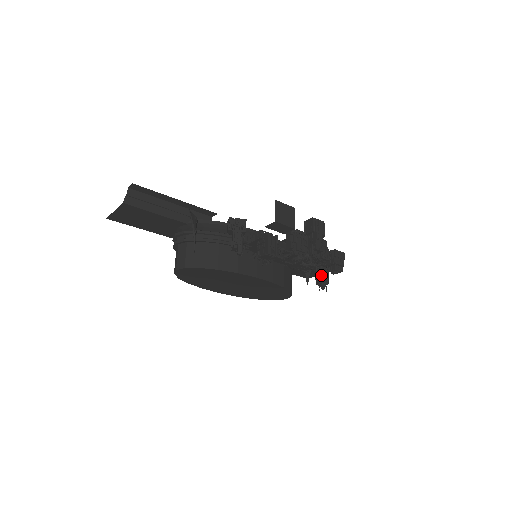
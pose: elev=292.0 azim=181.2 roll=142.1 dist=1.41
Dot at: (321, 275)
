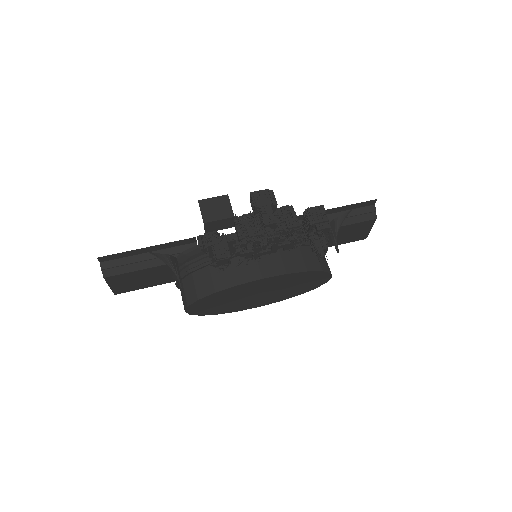
Dot at: (313, 243)
